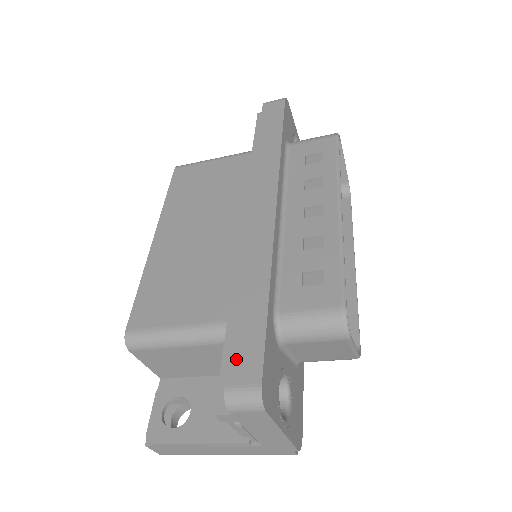
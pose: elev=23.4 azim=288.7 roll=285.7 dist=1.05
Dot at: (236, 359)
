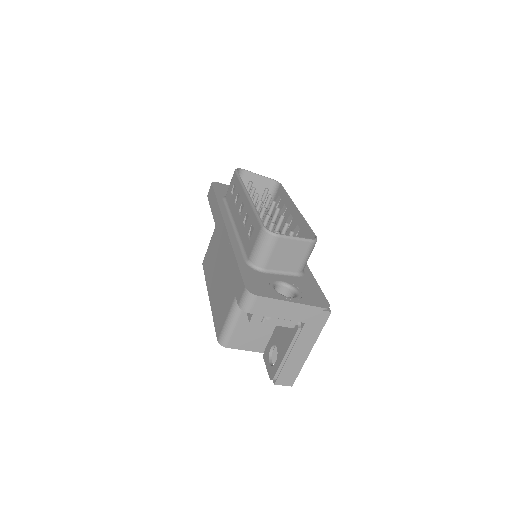
Dot at: (237, 292)
